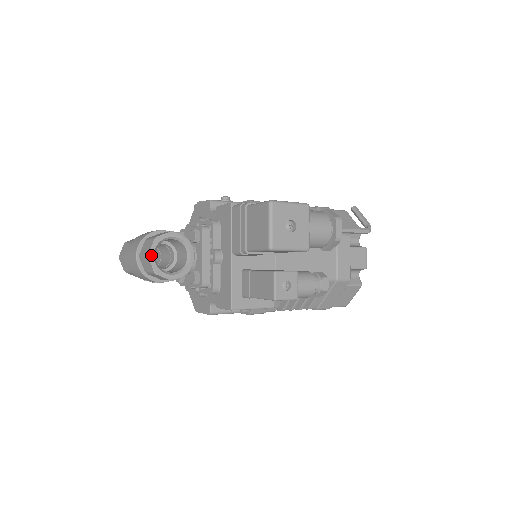
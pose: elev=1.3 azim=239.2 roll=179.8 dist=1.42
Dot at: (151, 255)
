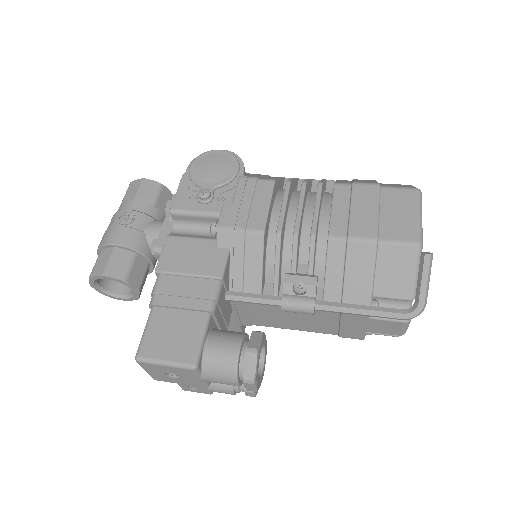
Dot at: (93, 286)
